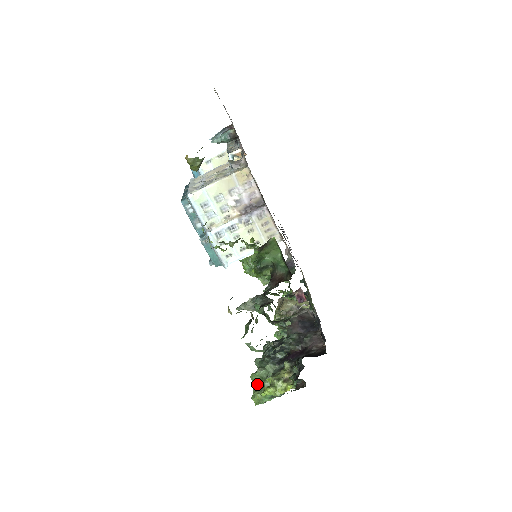
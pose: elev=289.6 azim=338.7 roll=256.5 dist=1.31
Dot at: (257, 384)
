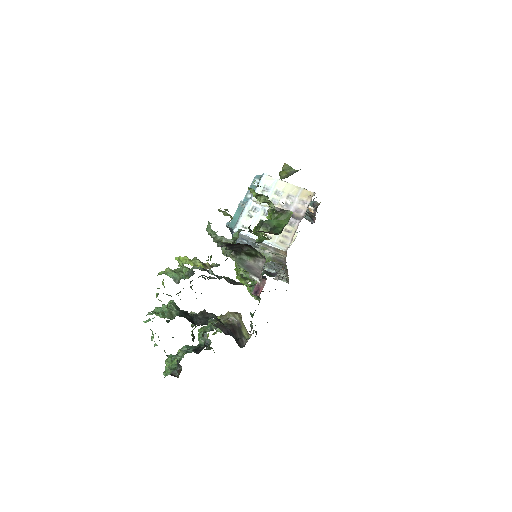
Dot at: occluded
